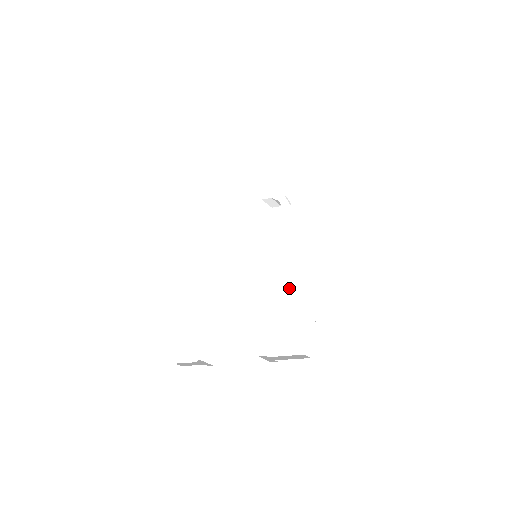
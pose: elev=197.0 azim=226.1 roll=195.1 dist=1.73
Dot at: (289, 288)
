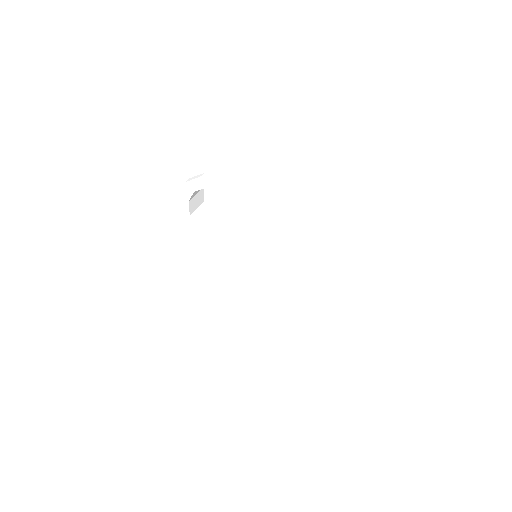
Dot at: (341, 320)
